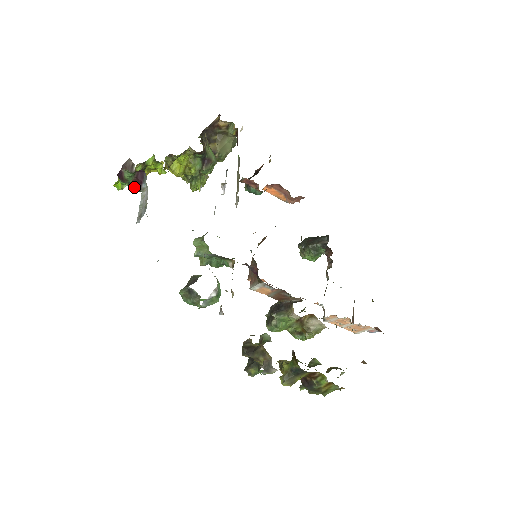
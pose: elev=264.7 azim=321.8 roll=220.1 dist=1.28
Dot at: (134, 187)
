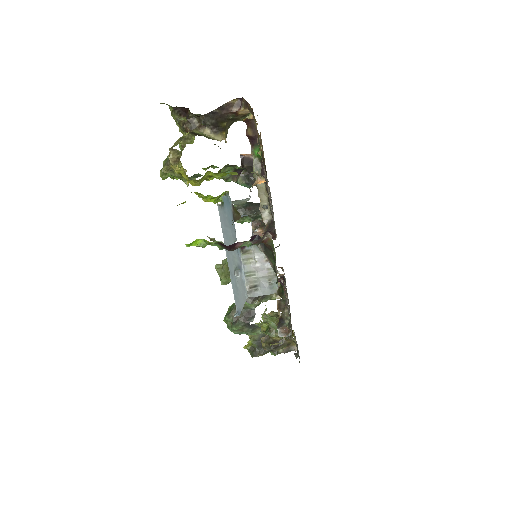
Dot at: occluded
